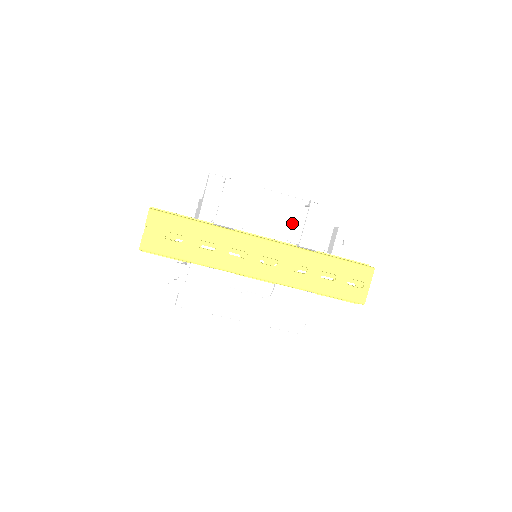
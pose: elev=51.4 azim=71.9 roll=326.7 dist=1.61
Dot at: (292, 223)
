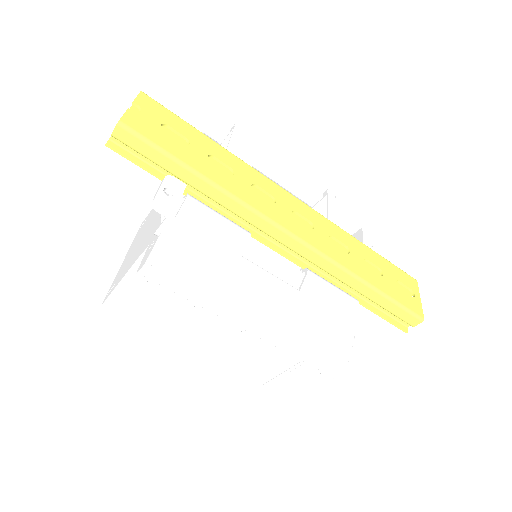
Dot at: occluded
